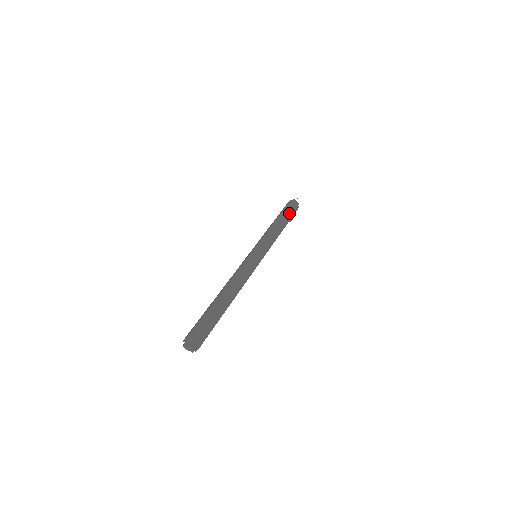
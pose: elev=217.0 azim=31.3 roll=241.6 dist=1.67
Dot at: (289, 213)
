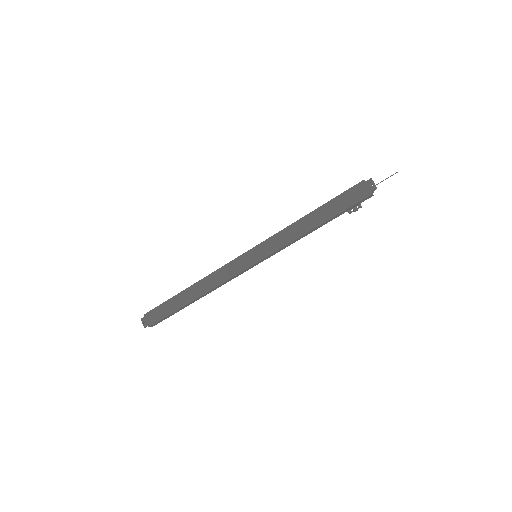
Dot at: (343, 203)
